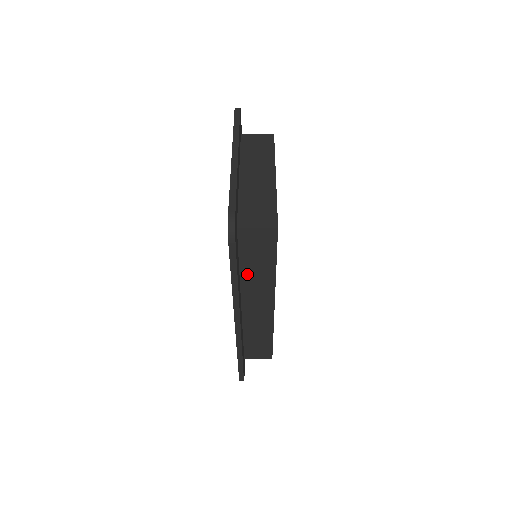
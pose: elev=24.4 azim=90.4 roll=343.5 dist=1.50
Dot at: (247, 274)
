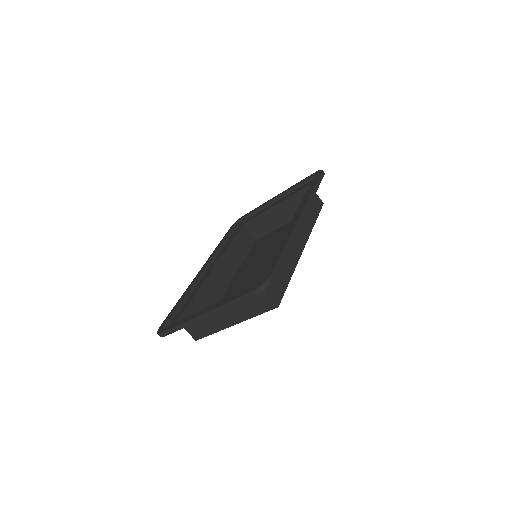
Dot at: occluded
